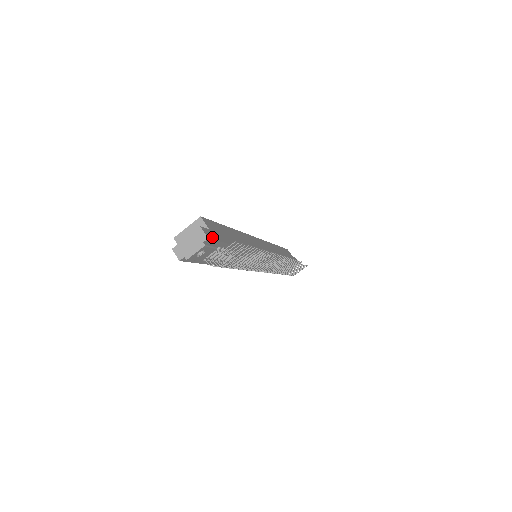
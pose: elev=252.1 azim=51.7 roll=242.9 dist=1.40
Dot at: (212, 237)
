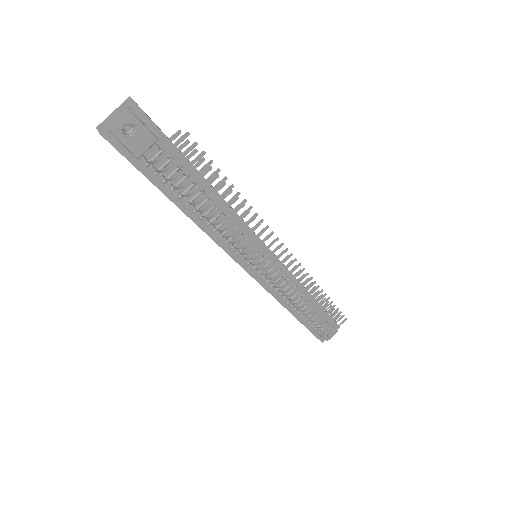
Dot at: (146, 114)
